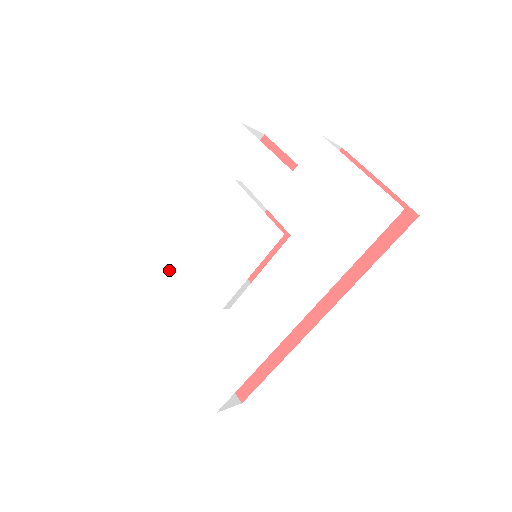
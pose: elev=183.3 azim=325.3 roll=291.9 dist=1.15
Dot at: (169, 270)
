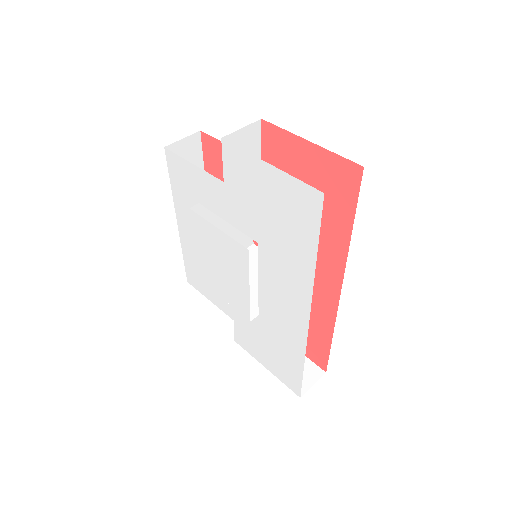
Dot at: (205, 291)
